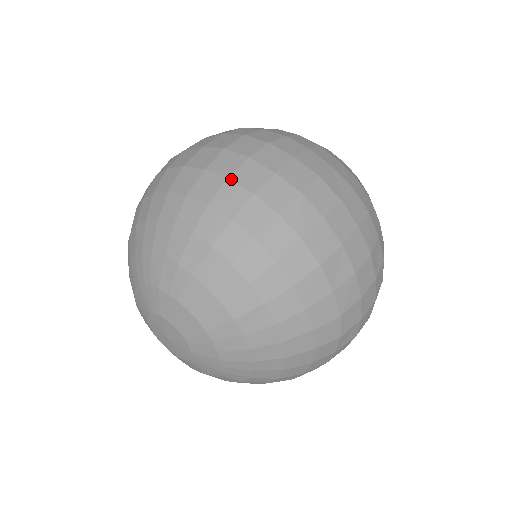
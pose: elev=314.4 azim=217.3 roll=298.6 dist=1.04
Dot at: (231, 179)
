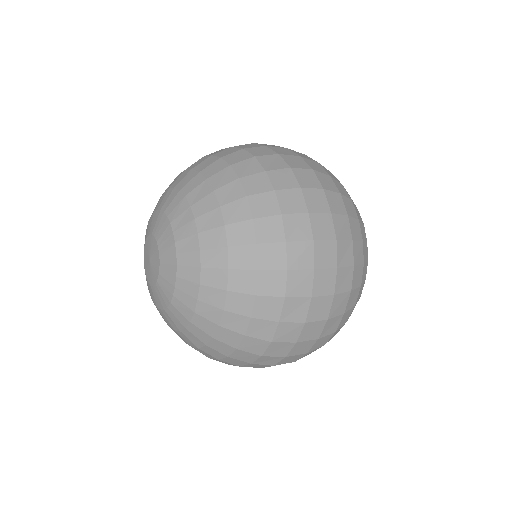
Dot at: (276, 192)
